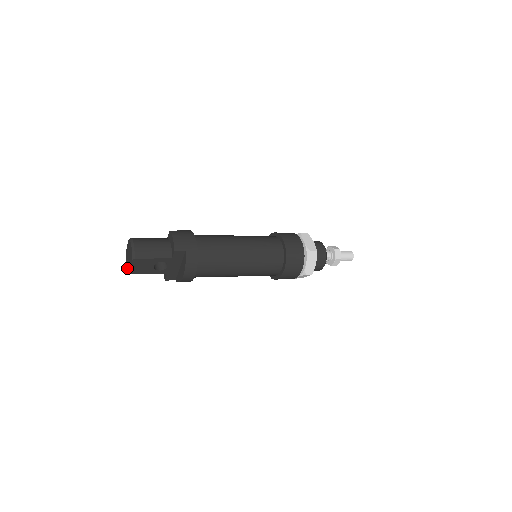
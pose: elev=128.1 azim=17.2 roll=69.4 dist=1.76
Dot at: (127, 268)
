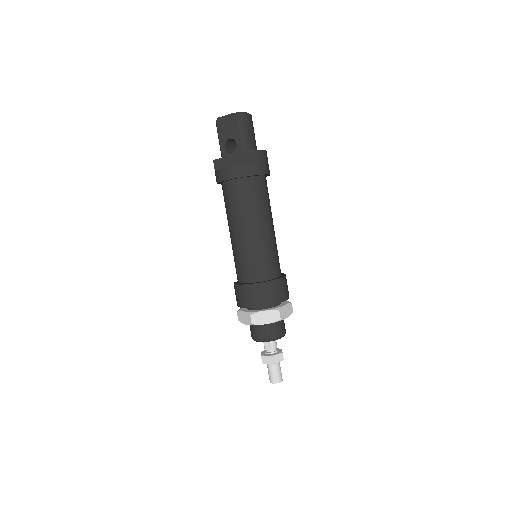
Dot at: occluded
